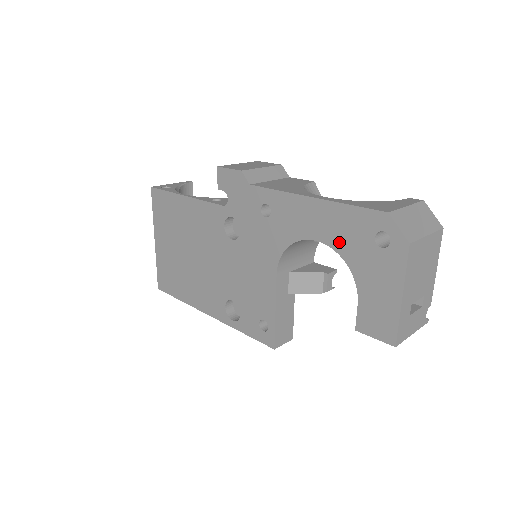
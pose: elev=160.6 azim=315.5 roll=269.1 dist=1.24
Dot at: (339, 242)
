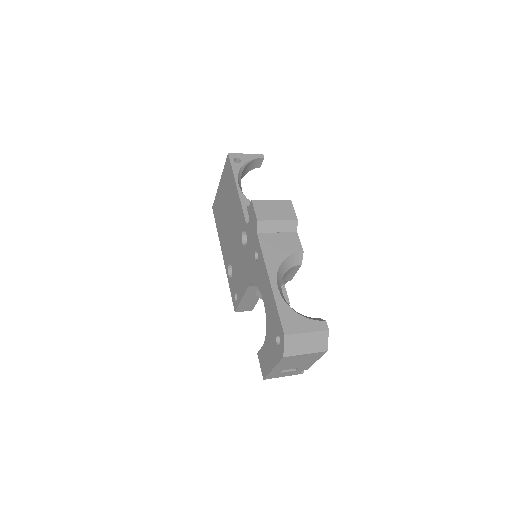
Dot at: (268, 316)
